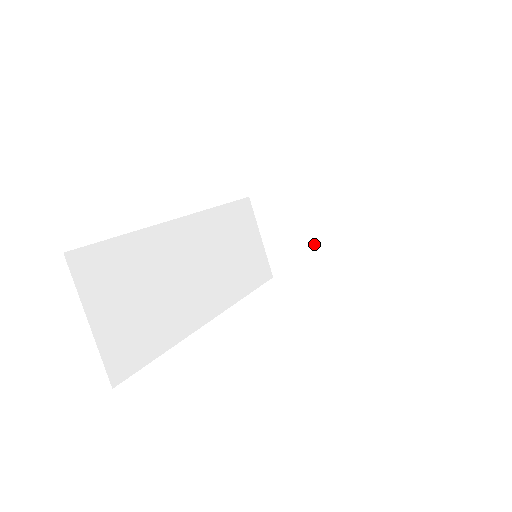
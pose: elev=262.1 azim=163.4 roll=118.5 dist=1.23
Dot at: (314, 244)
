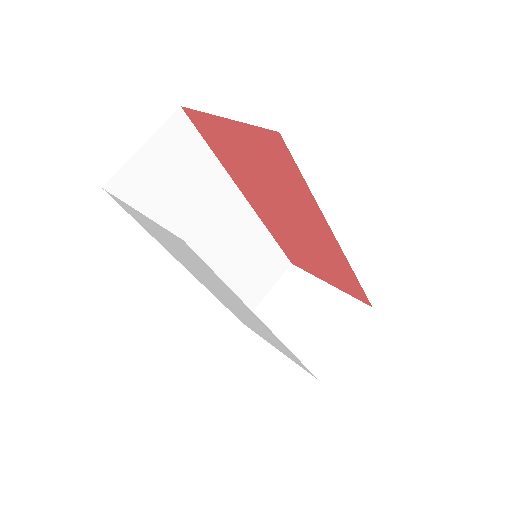
Dot at: (292, 329)
